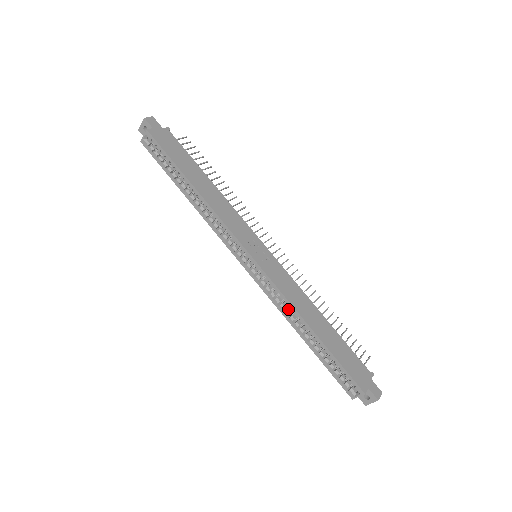
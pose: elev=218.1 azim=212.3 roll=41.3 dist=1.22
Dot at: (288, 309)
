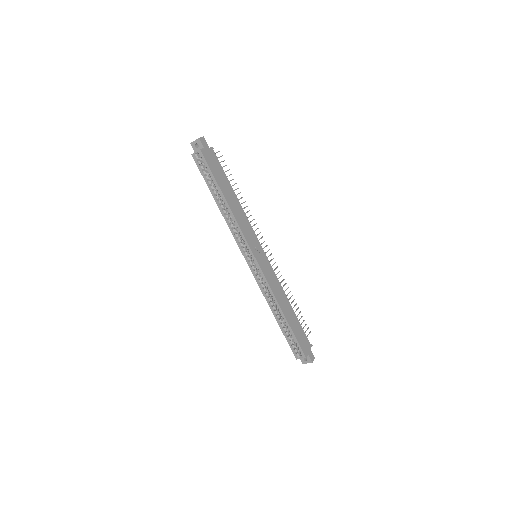
Dot at: (270, 297)
